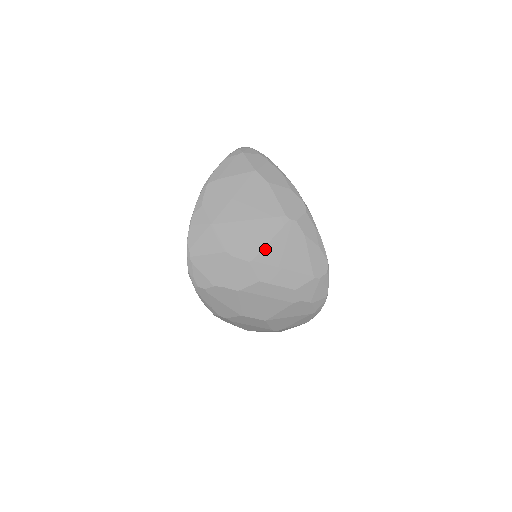
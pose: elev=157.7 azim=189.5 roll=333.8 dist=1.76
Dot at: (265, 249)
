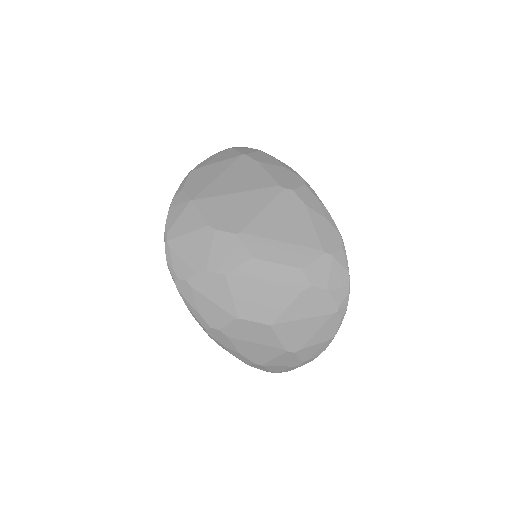
Dot at: (256, 220)
